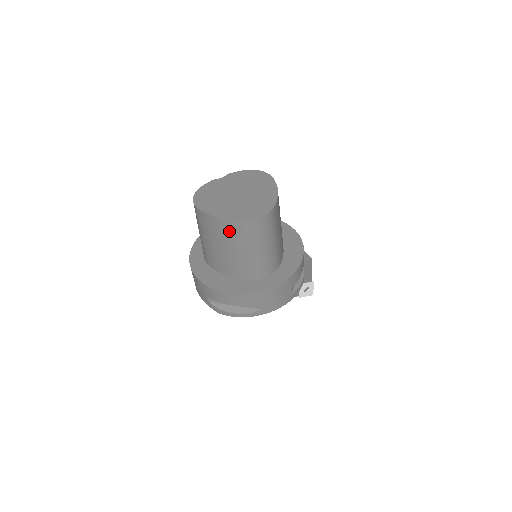
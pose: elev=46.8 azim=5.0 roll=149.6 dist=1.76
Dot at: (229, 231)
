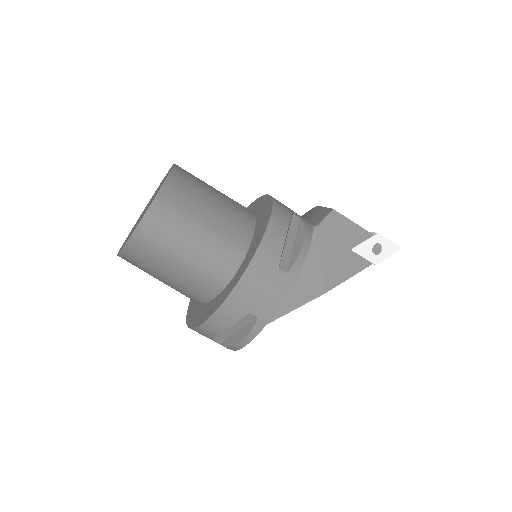
Dot at: (141, 256)
